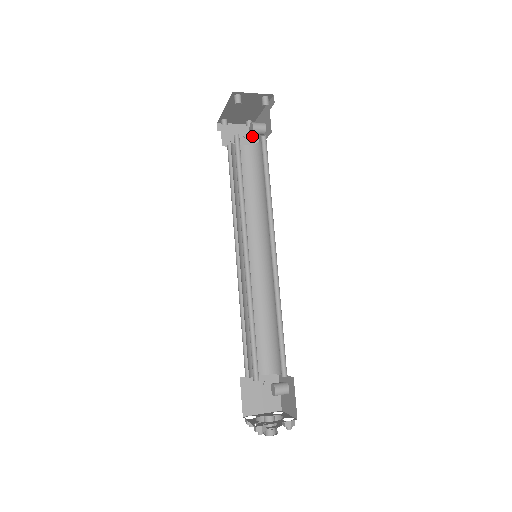
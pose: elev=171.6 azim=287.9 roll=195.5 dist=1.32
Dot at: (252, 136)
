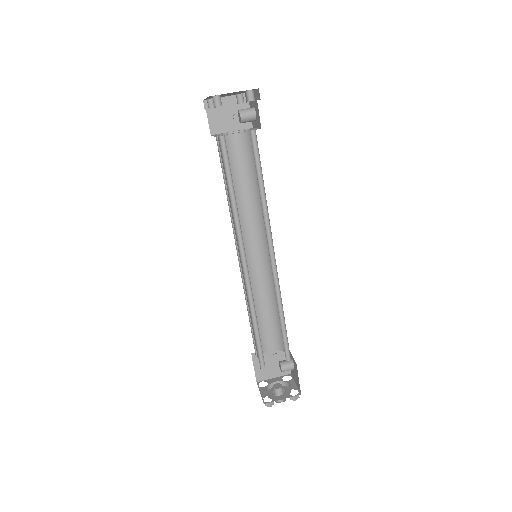
Dot at: occluded
